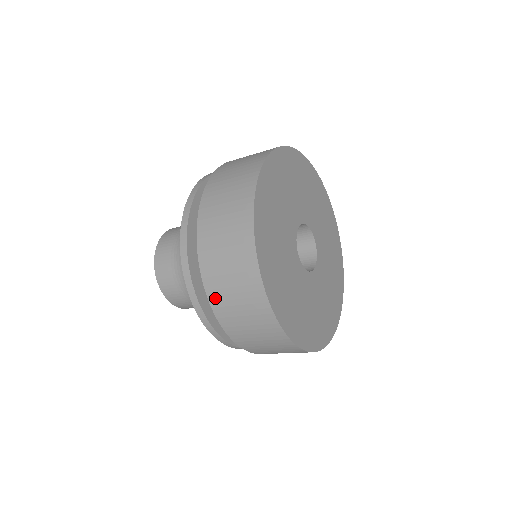
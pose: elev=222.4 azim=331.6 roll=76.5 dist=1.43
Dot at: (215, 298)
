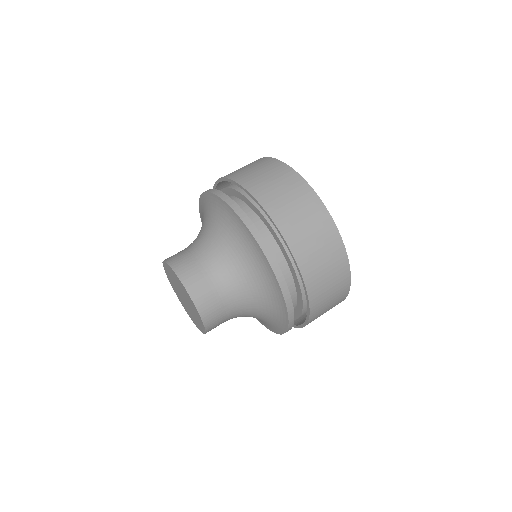
Dot at: (266, 201)
